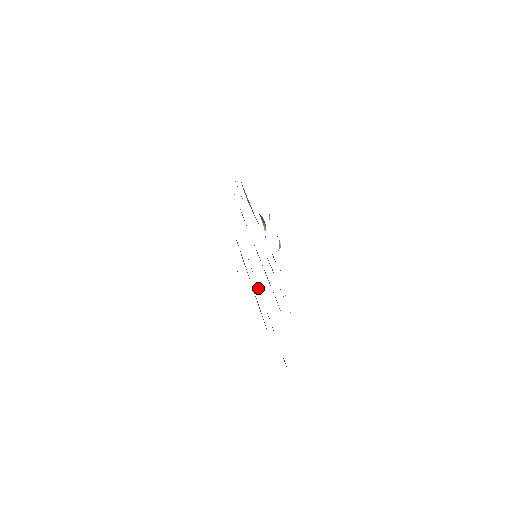
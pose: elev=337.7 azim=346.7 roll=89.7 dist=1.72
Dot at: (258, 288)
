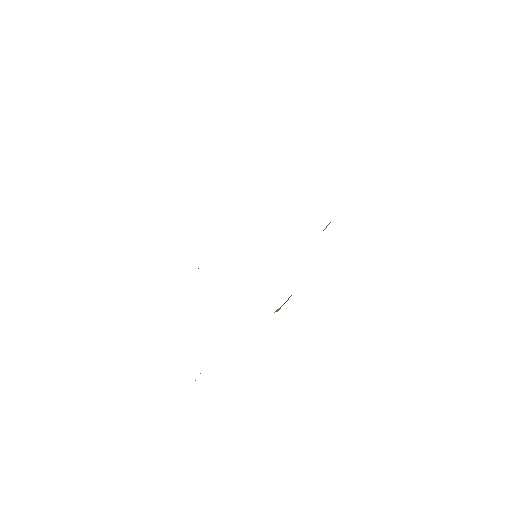
Dot at: occluded
